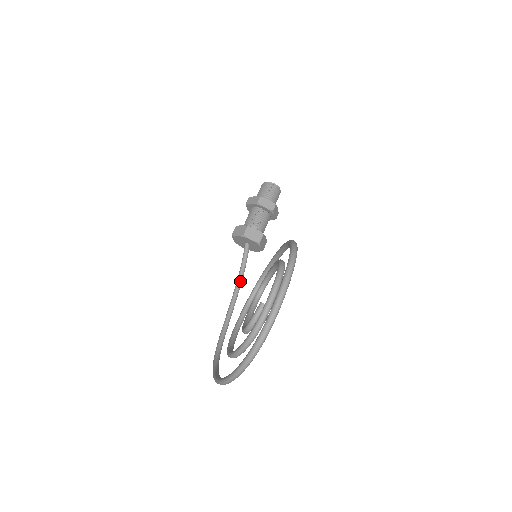
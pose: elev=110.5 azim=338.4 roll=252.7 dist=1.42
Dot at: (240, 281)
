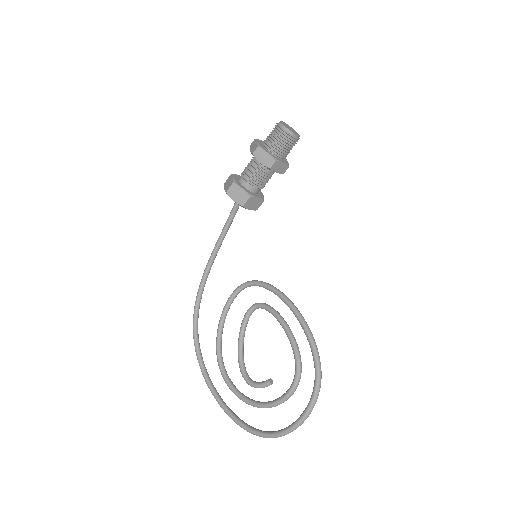
Dot at: (223, 239)
